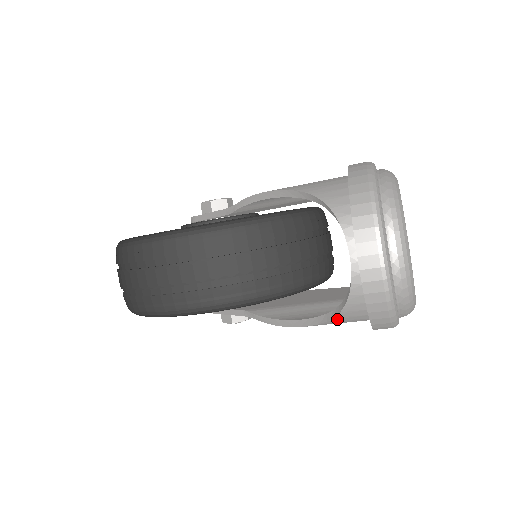
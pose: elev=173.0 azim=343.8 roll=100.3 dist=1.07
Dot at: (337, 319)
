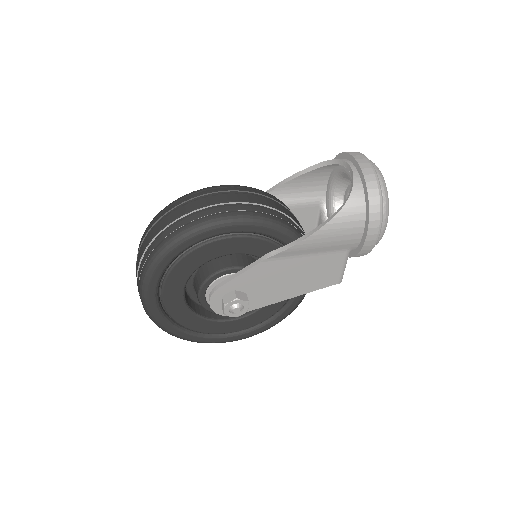
Dot at: (346, 209)
